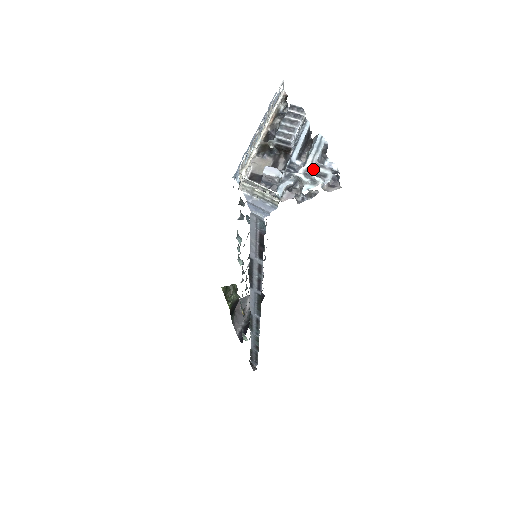
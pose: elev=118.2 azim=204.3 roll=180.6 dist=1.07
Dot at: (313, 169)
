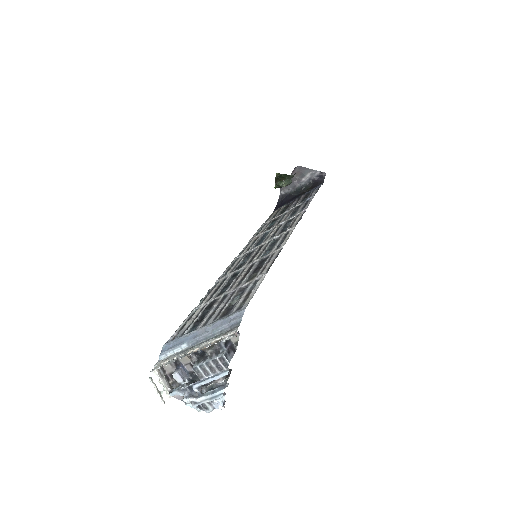
Dot at: (199, 405)
